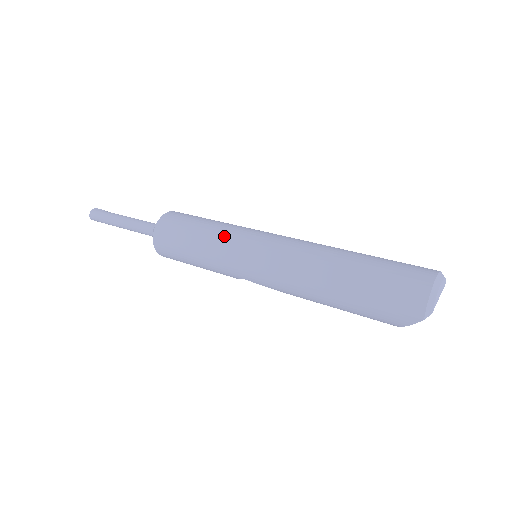
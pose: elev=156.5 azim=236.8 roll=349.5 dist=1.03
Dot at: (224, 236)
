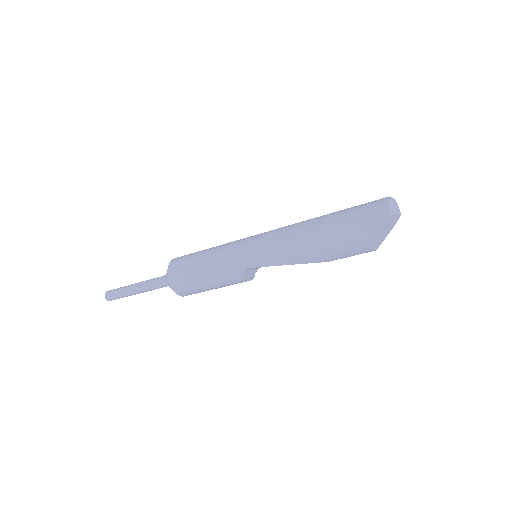
Dot at: (228, 244)
